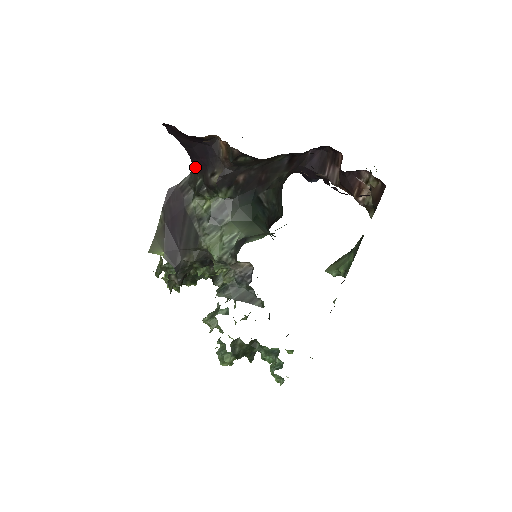
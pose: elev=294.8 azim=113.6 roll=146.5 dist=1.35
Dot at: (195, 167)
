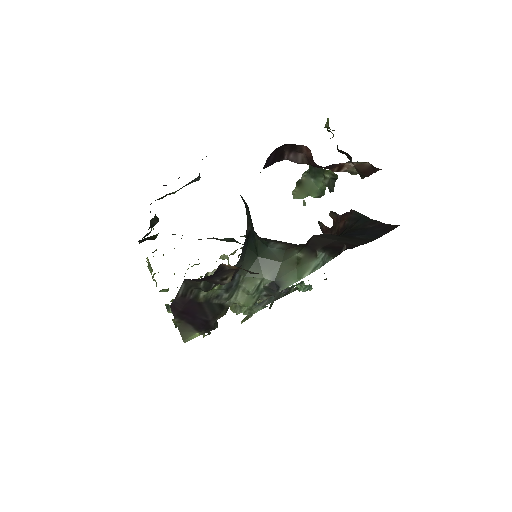
Dot at: (190, 280)
